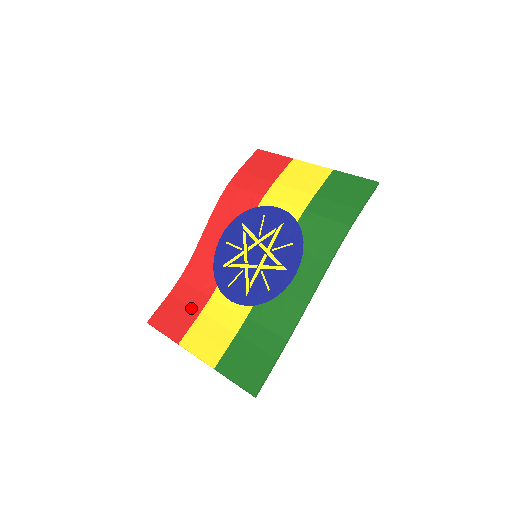
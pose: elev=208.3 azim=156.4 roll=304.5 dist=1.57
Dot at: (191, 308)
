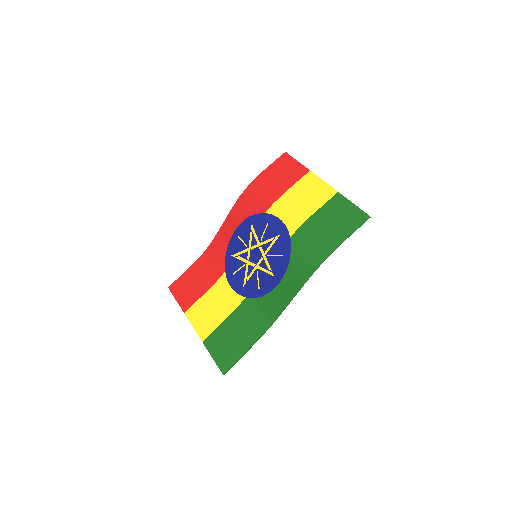
Dot at: (202, 284)
